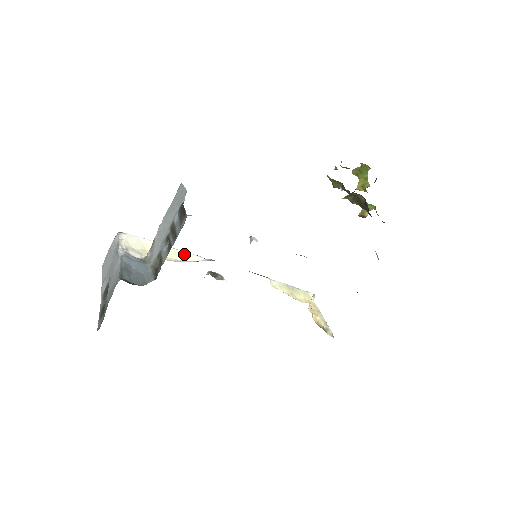
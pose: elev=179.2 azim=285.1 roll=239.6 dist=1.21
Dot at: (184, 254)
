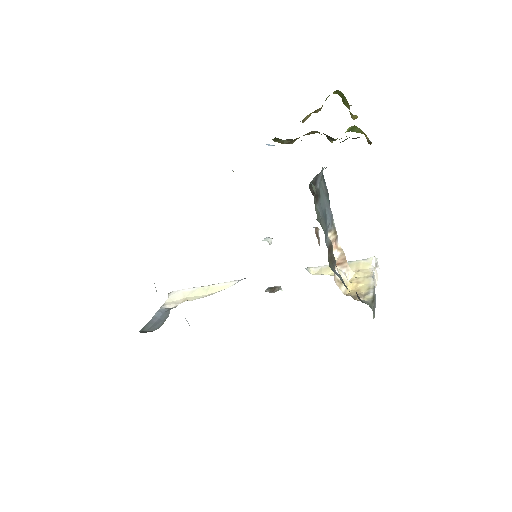
Dot at: (219, 286)
